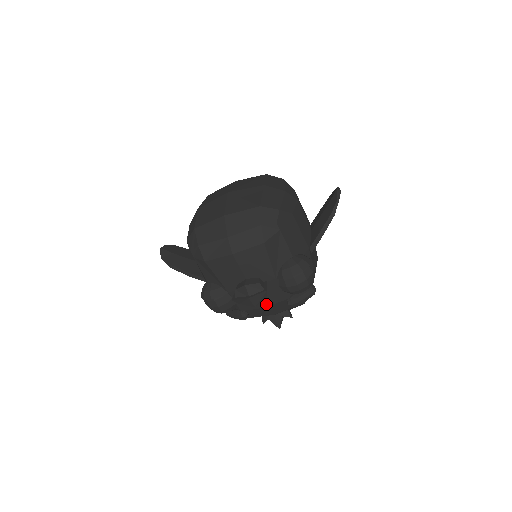
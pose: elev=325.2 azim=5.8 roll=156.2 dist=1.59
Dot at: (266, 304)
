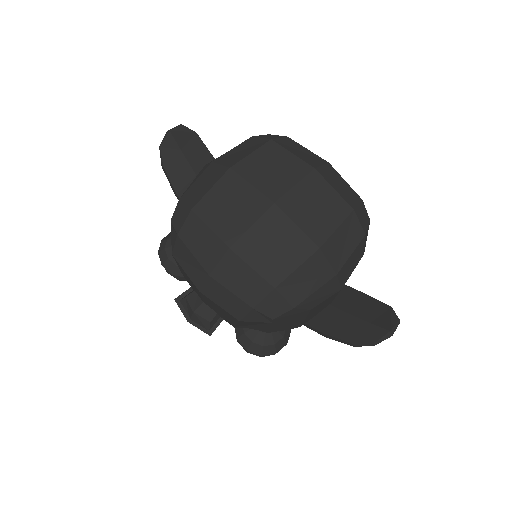
Dot at: occluded
